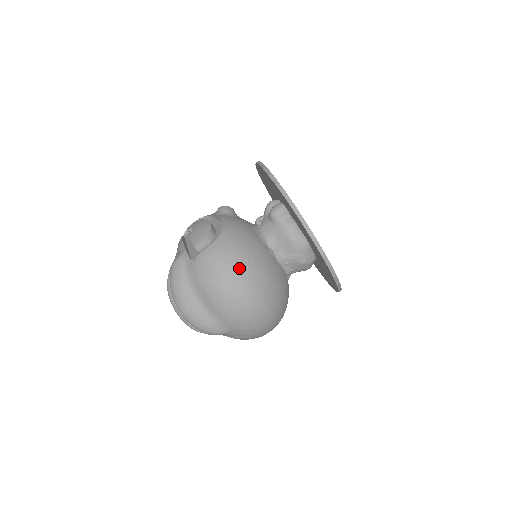
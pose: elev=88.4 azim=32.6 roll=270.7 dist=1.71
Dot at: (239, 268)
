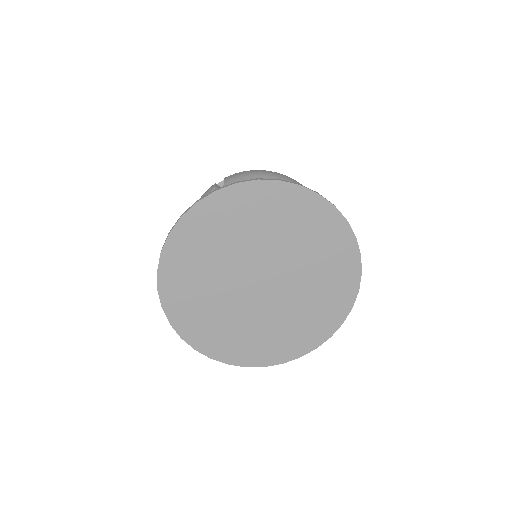
Dot at: occluded
